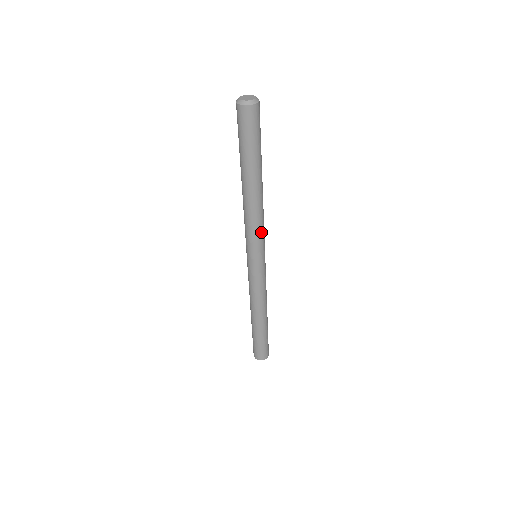
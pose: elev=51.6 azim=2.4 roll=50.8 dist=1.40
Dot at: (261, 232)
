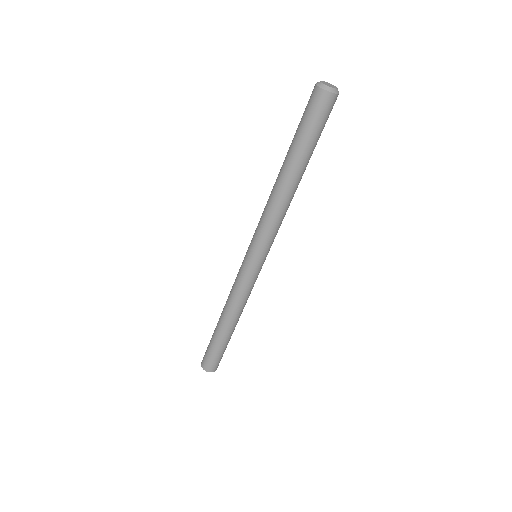
Dot at: (270, 231)
